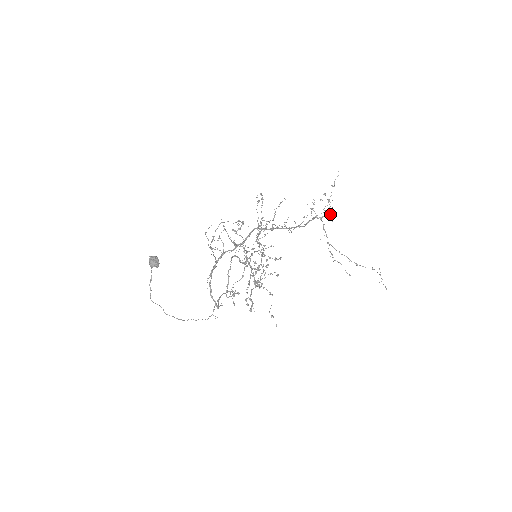
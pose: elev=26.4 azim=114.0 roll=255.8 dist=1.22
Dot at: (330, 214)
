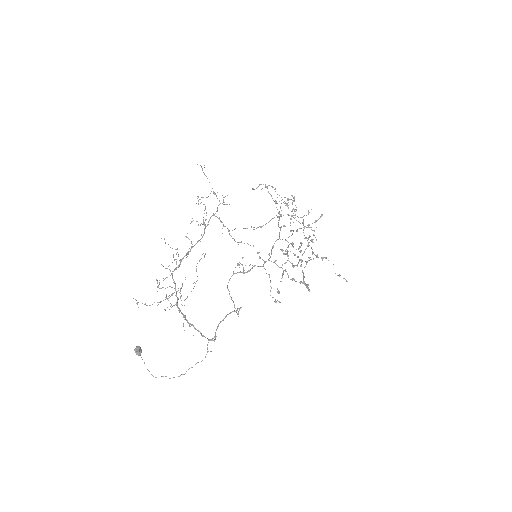
Dot at: (223, 202)
